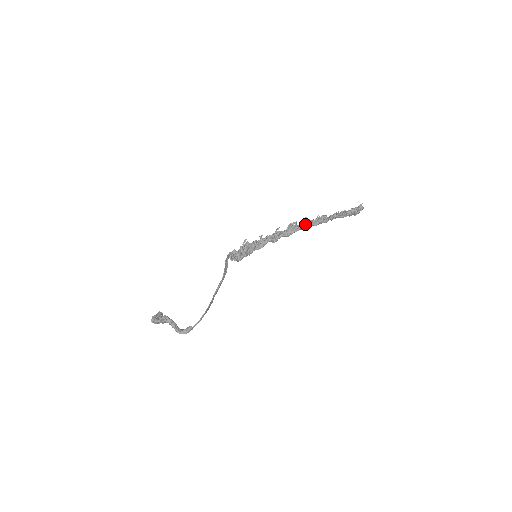
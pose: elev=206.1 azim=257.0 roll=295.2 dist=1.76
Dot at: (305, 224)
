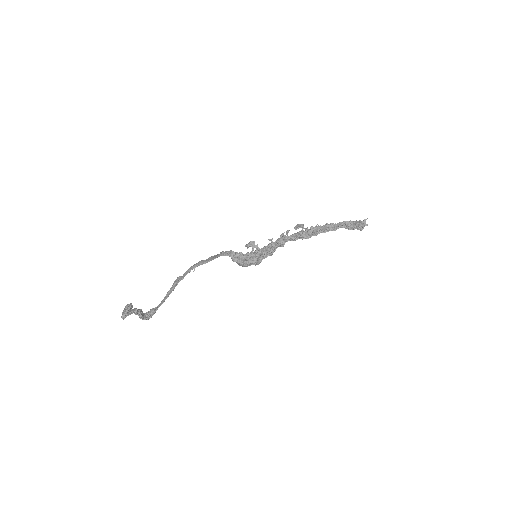
Dot at: (316, 234)
